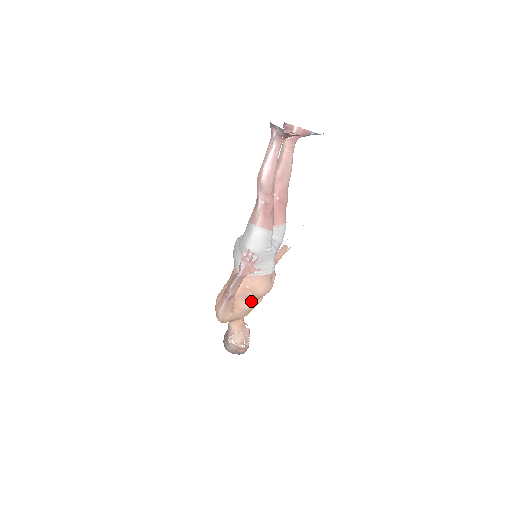
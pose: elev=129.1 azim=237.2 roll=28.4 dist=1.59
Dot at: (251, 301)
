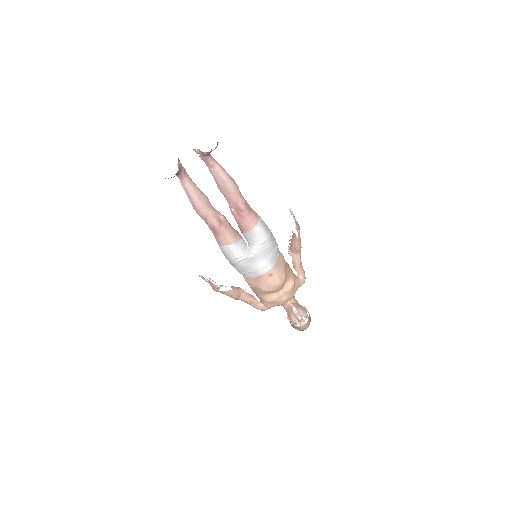
Dot at: (269, 295)
